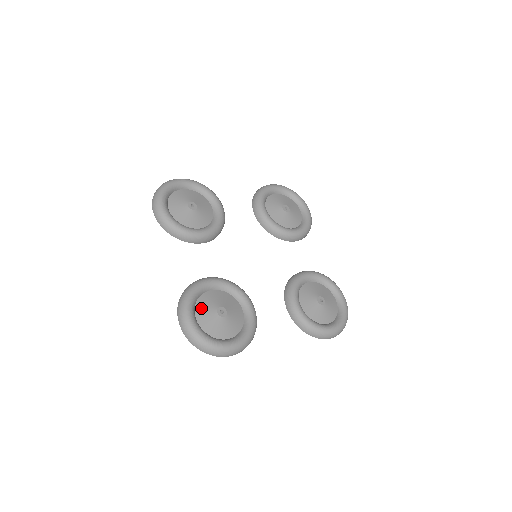
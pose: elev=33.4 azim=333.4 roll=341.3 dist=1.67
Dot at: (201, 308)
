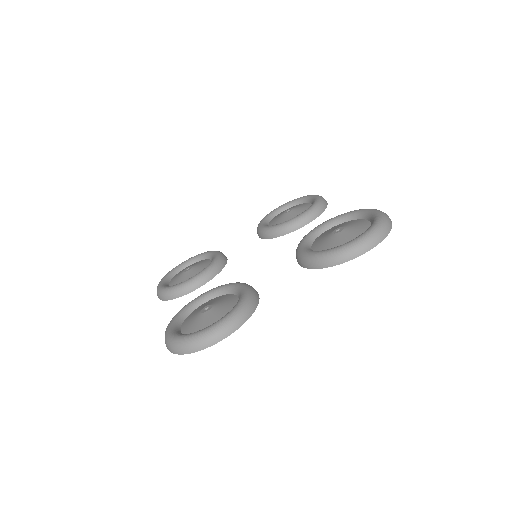
Dot at: (187, 321)
